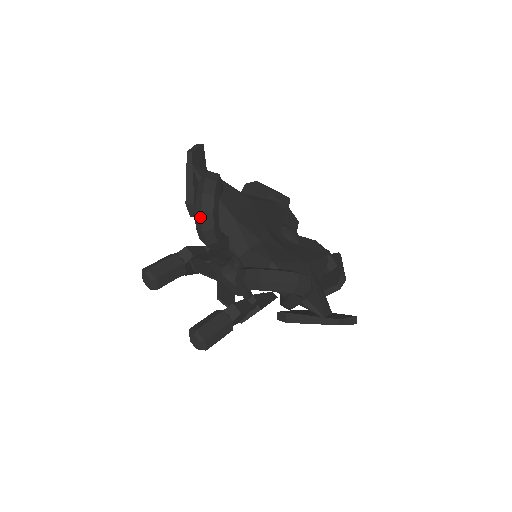
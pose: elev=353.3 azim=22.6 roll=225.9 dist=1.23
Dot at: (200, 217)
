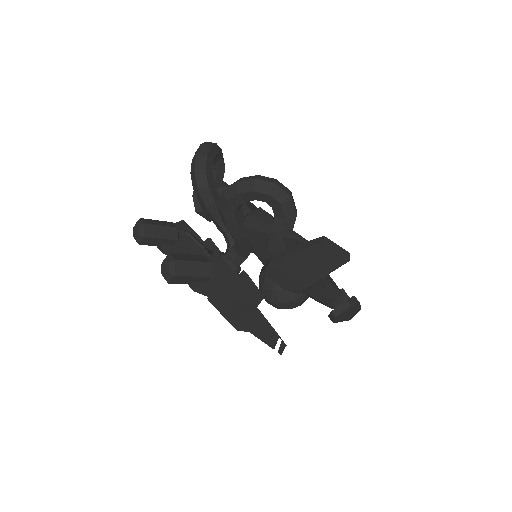
Dot at: (195, 159)
